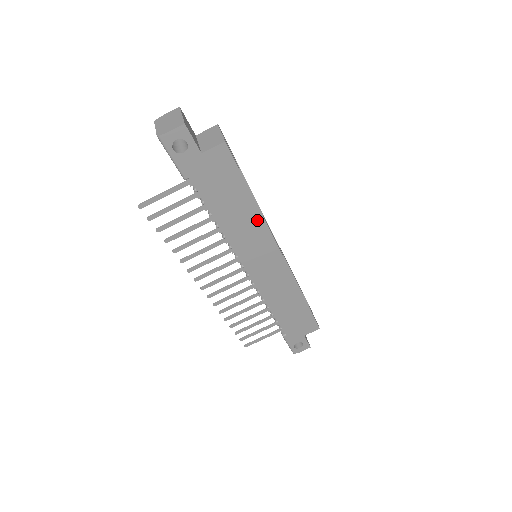
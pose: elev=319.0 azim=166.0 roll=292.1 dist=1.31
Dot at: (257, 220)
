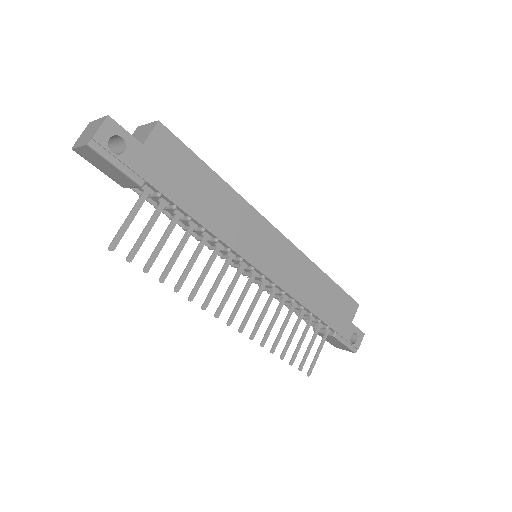
Dot at: (236, 202)
